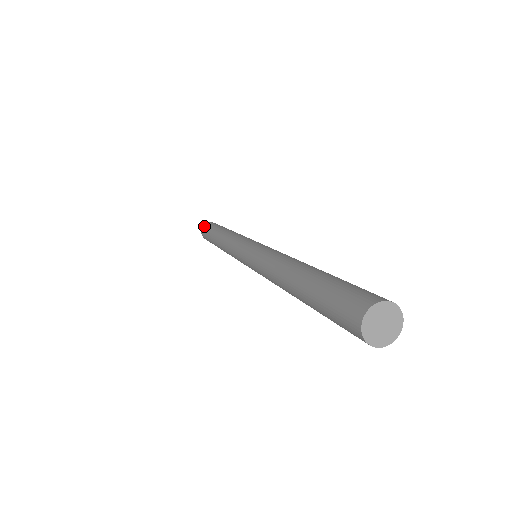
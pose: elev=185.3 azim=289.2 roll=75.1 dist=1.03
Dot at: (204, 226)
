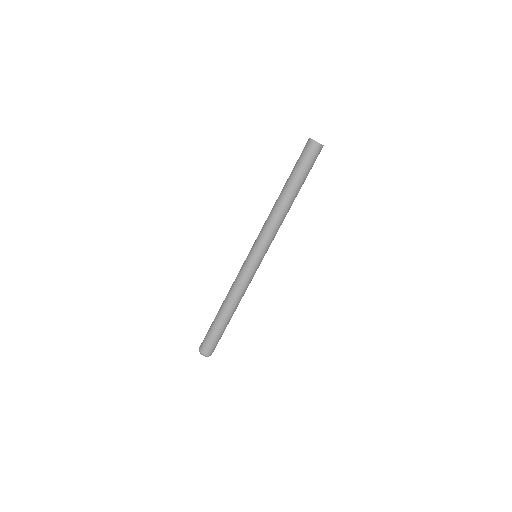
Dot at: (201, 343)
